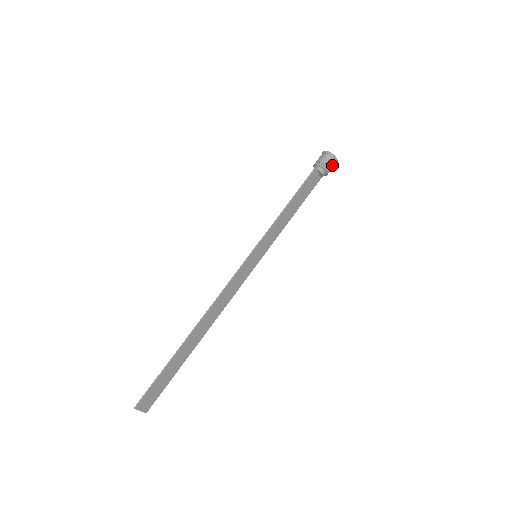
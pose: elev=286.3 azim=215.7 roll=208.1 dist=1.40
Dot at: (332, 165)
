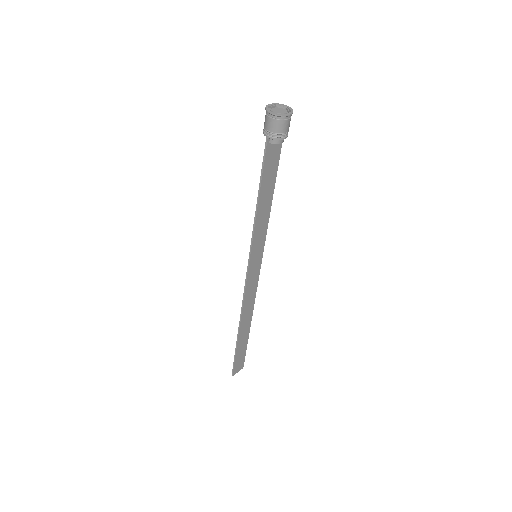
Dot at: (287, 125)
